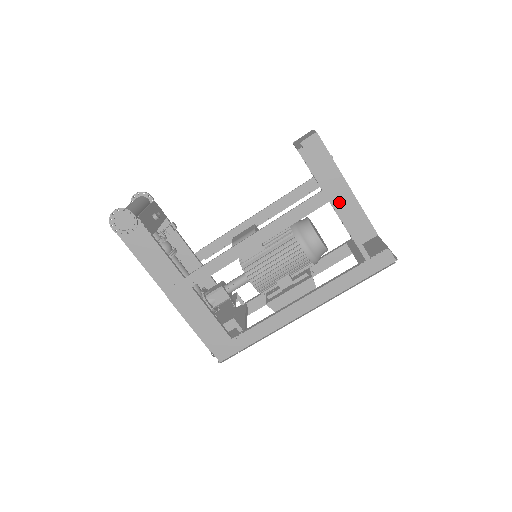
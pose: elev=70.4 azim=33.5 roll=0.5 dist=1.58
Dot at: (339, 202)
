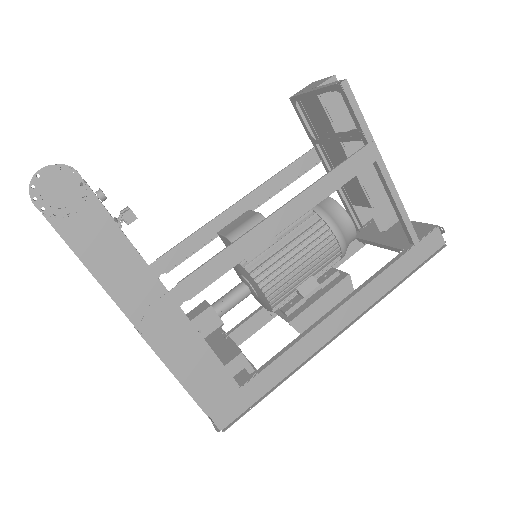
Dot at: (360, 174)
